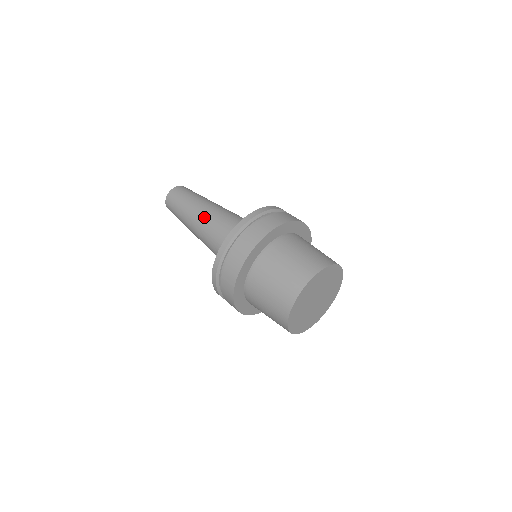
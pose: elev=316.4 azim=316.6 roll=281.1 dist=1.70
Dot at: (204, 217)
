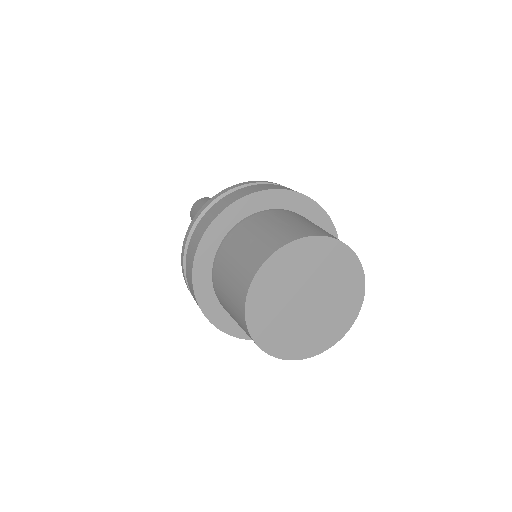
Dot at: occluded
